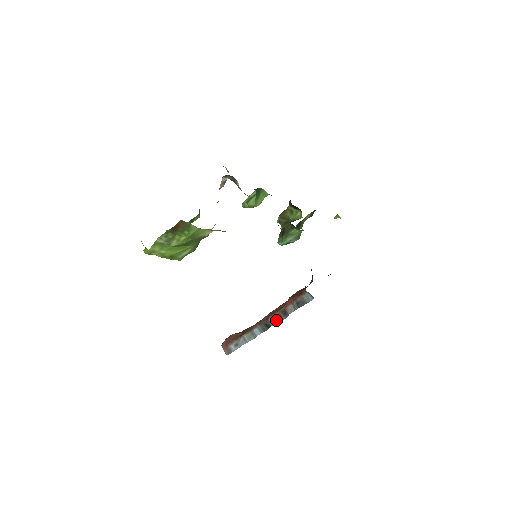
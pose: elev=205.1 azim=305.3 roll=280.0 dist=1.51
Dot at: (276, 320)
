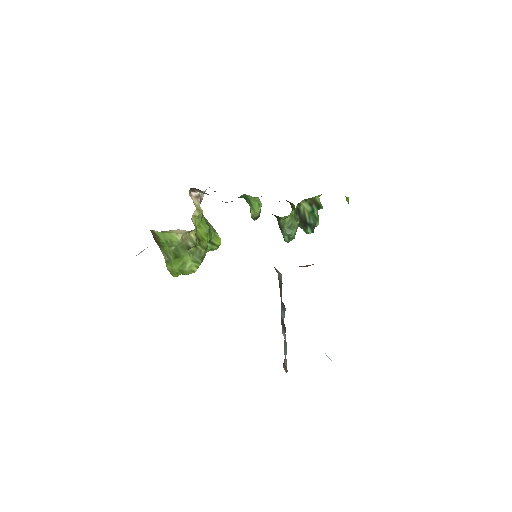
Dot at: (283, 314)
